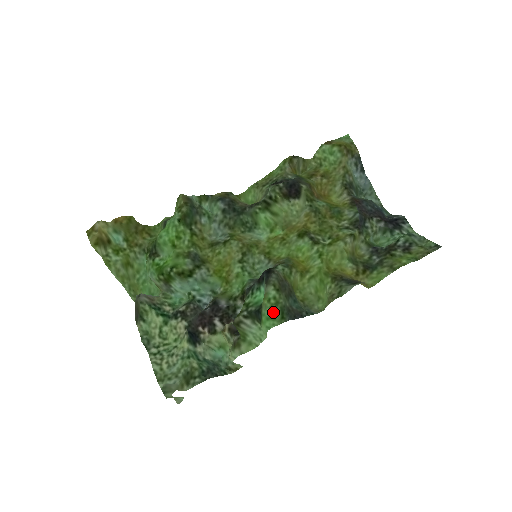
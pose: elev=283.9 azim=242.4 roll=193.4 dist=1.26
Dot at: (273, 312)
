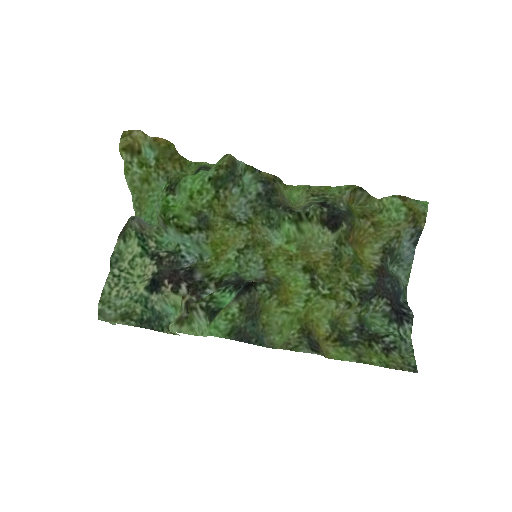
Dot at: (224, 325)
